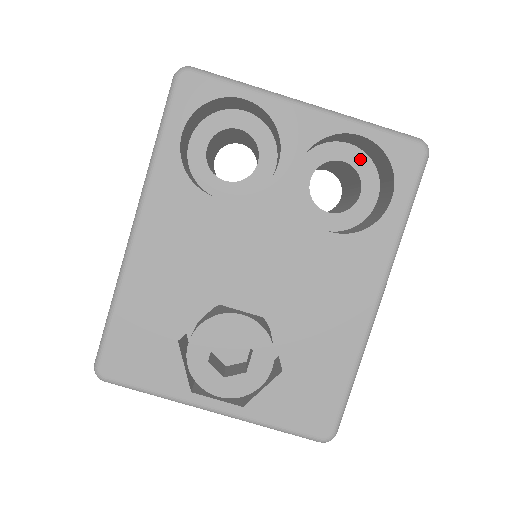
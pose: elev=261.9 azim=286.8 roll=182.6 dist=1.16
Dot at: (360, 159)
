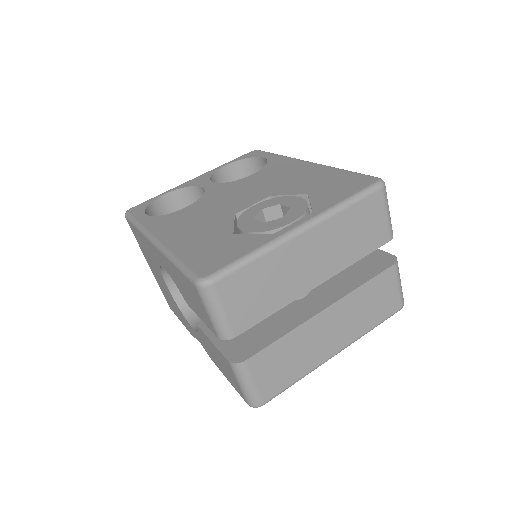
Dot at: occluded
